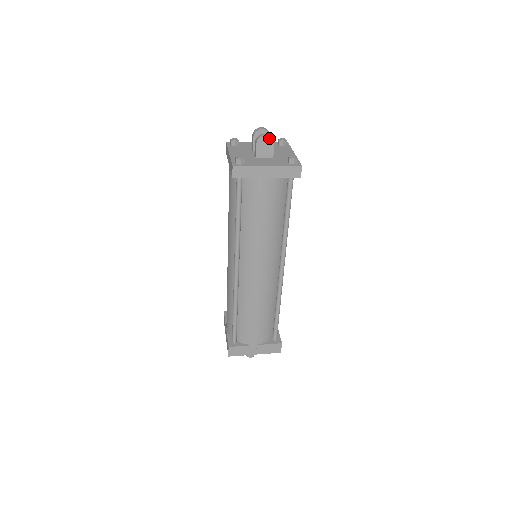
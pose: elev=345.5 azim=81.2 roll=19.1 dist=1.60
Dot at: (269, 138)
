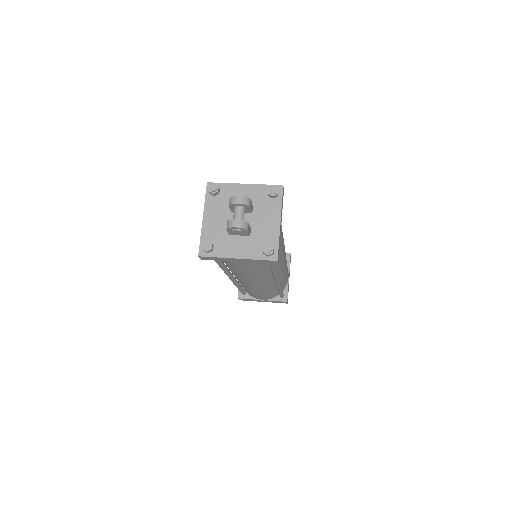
Dot at: (240, 228)
